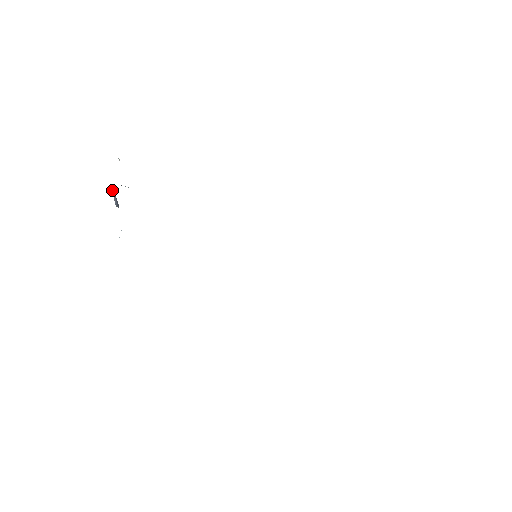
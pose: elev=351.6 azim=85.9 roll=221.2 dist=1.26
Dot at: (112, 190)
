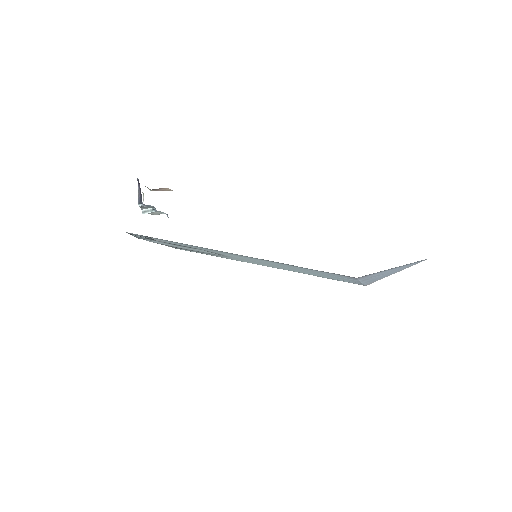
Dot at: (138, 189)
